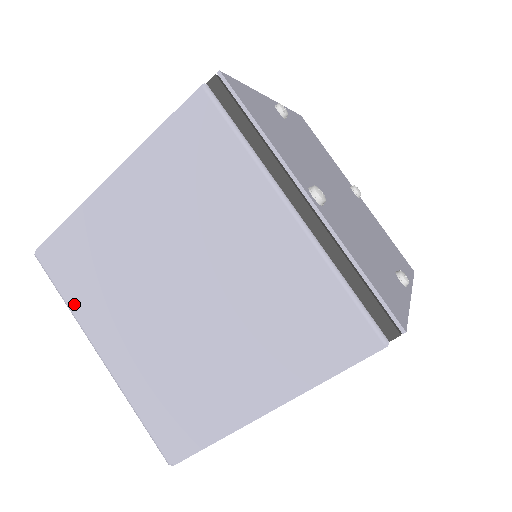
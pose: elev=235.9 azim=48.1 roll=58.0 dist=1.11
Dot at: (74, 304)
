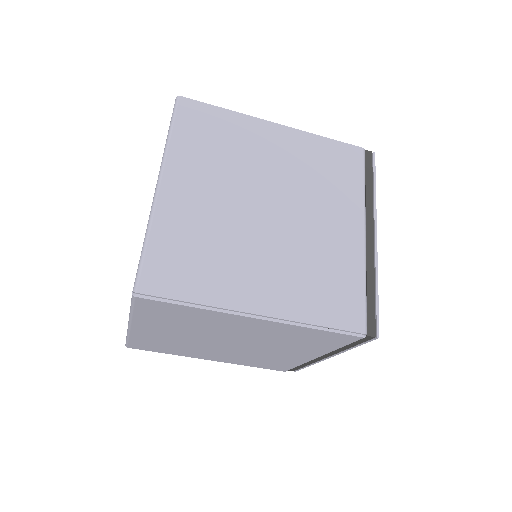
Dot at: (177, 142)
